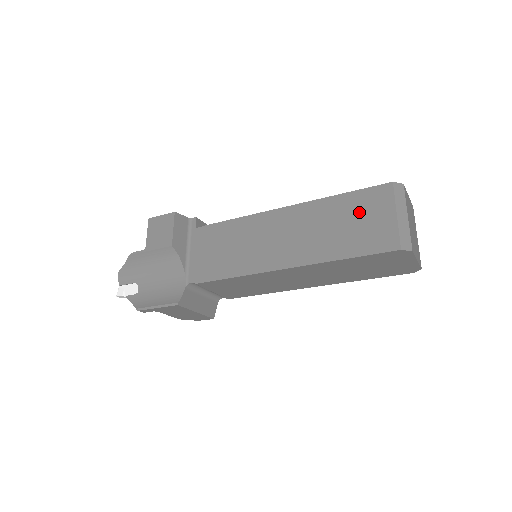
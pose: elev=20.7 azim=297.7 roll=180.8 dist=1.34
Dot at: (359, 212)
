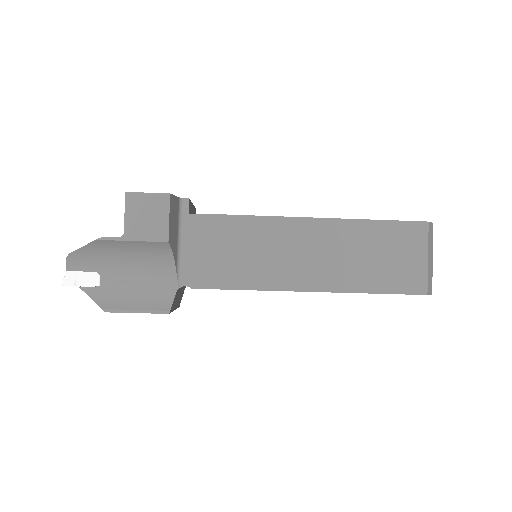
Dot at: (393, 246)
